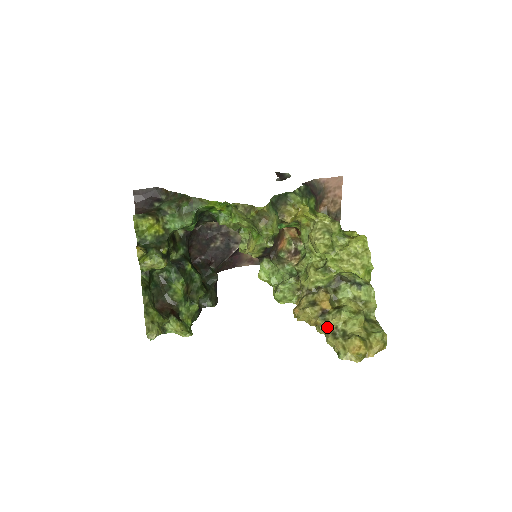
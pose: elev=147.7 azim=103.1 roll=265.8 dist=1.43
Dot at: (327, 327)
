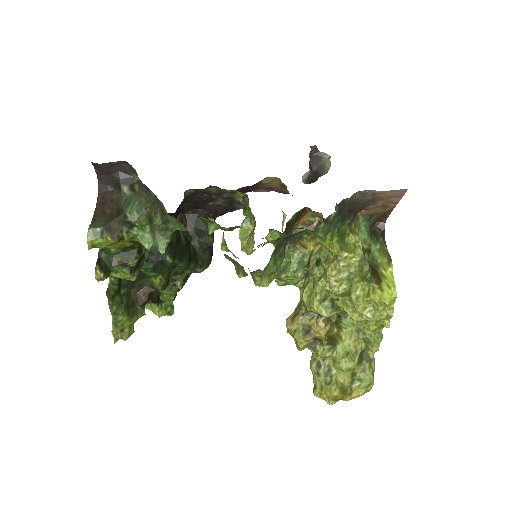
Dot at: (314, 355)
